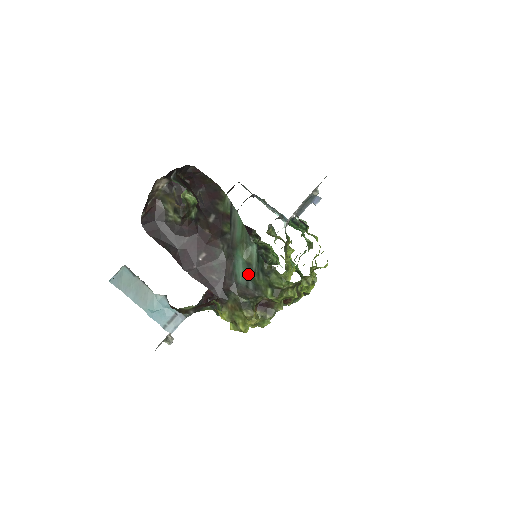
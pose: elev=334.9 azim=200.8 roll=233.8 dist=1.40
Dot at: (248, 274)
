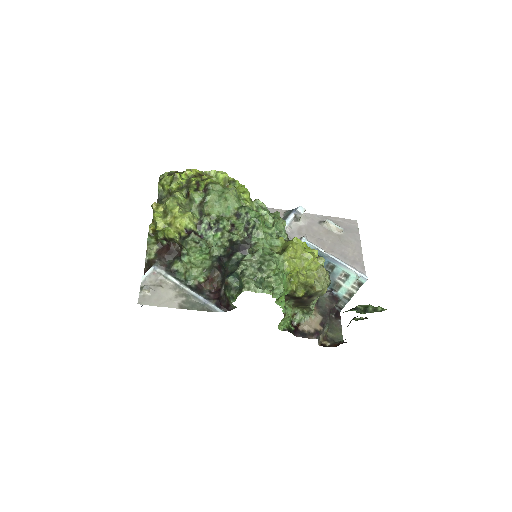
Dot at: occluded
